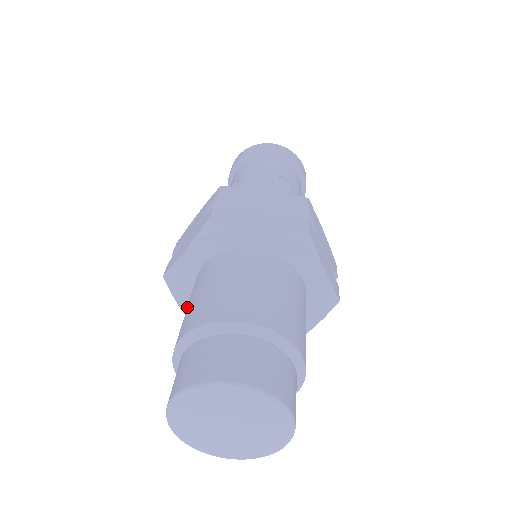
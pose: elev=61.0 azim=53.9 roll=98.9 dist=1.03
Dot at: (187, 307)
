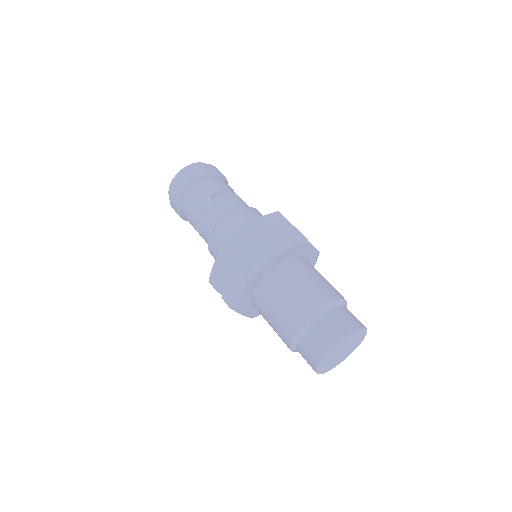
Dot at: (294, 289)
